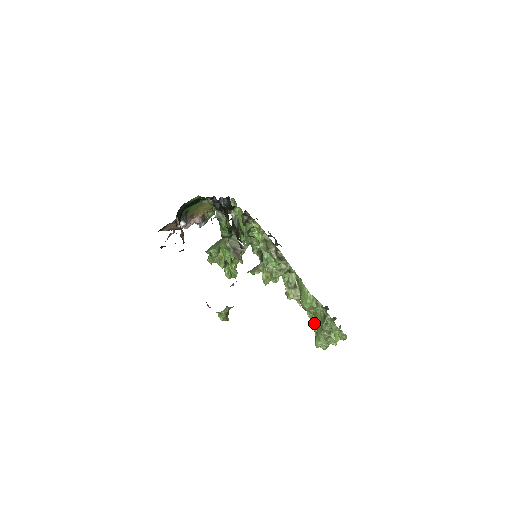
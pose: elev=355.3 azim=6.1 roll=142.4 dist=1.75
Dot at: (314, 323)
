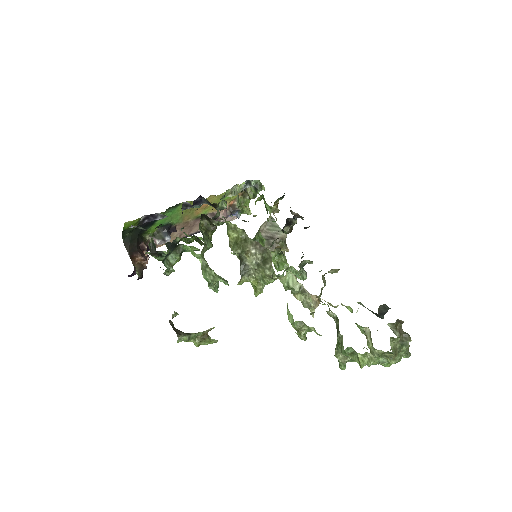
Dot at: (362, 331)
